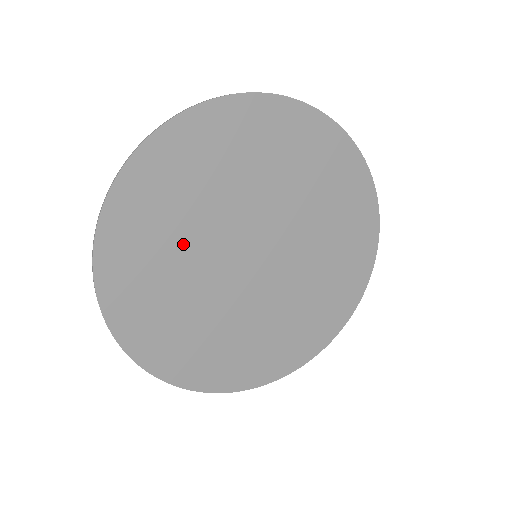
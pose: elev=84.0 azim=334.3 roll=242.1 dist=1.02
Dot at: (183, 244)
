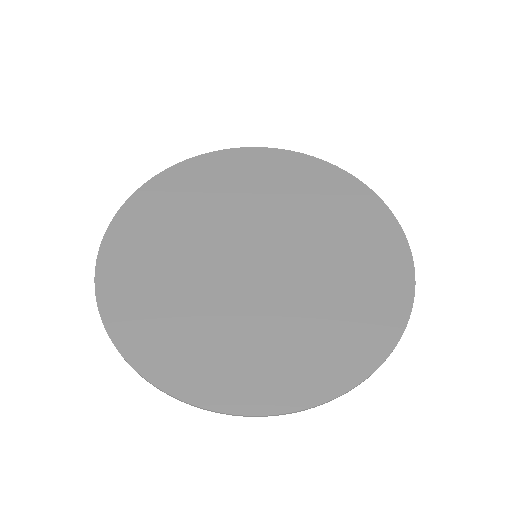
Dot at: (232, 199)
